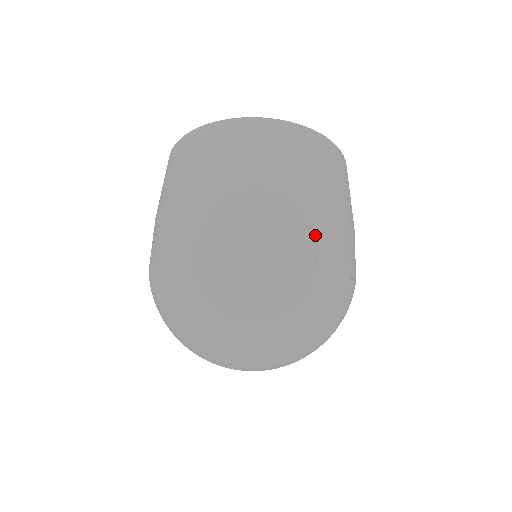
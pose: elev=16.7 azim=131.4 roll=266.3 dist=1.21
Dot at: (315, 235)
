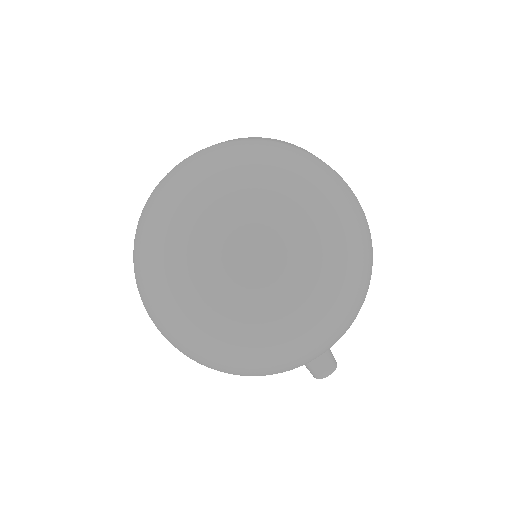
Dot at: occluded
